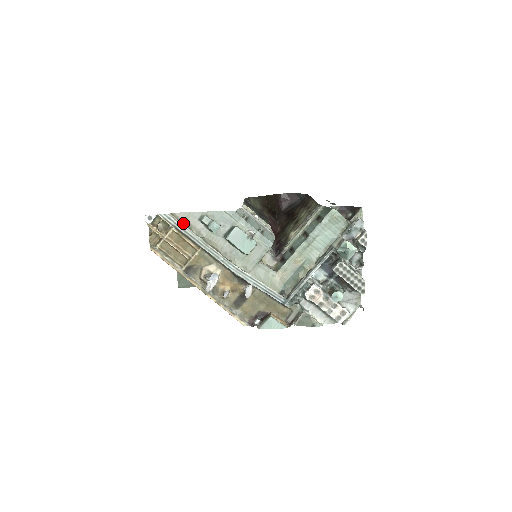
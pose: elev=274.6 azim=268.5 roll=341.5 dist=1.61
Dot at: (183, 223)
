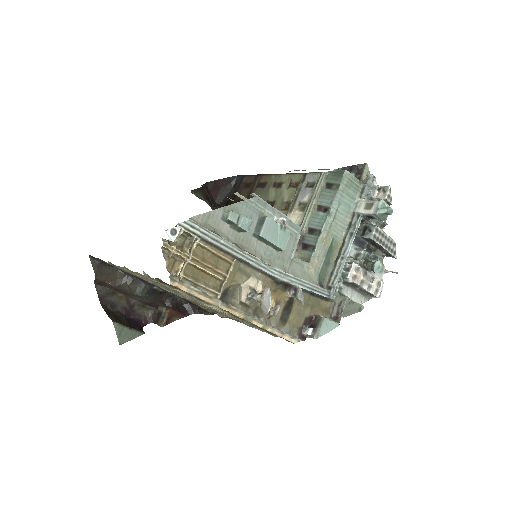
Dot at: (207, 229)
